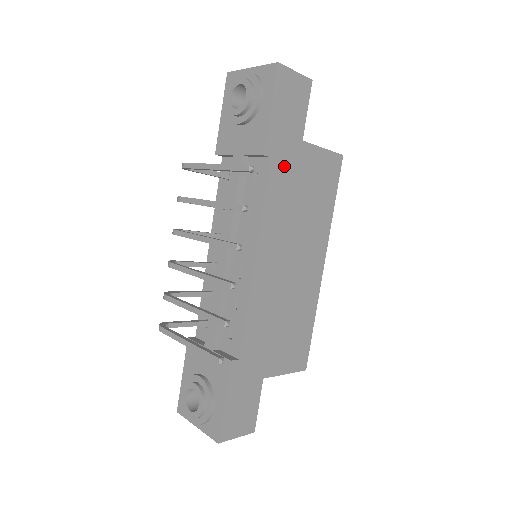
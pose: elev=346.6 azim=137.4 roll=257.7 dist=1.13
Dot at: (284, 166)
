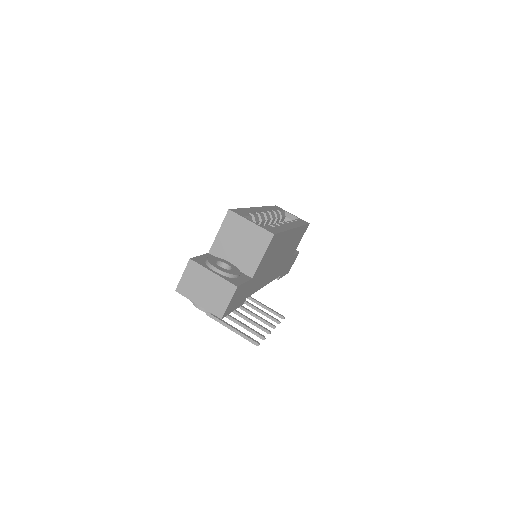
Dot at: (252, 287)
